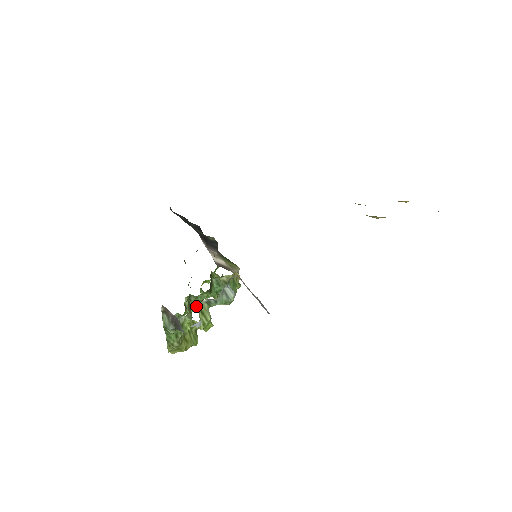
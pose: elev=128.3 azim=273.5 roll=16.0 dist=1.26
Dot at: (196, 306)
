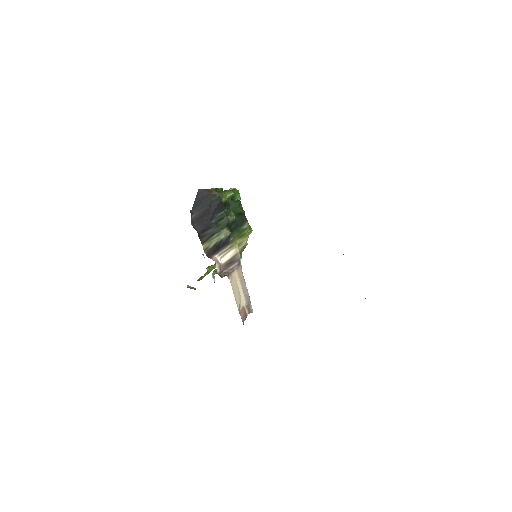
Dot at: occluded
